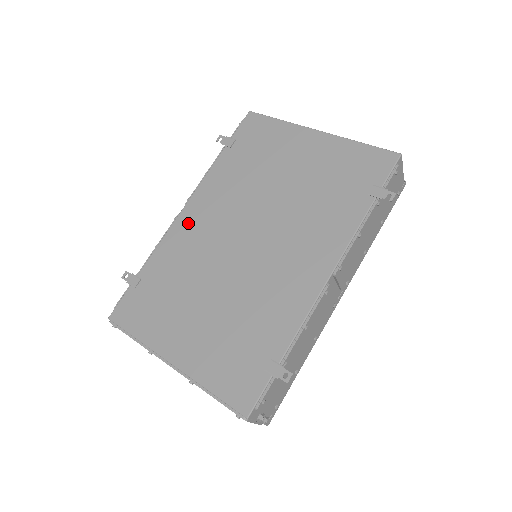
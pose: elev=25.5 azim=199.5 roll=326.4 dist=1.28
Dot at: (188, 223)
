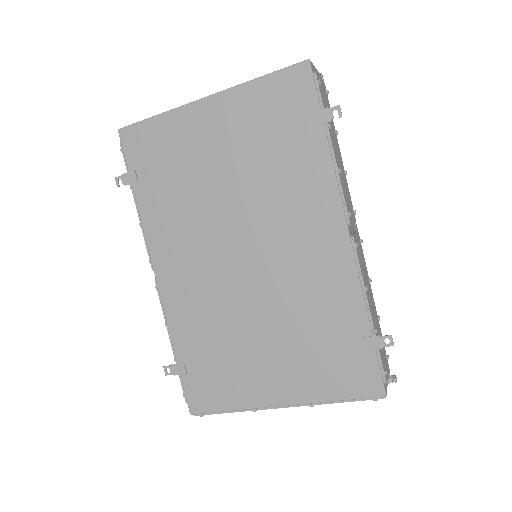
Dot at: (173, 283)
